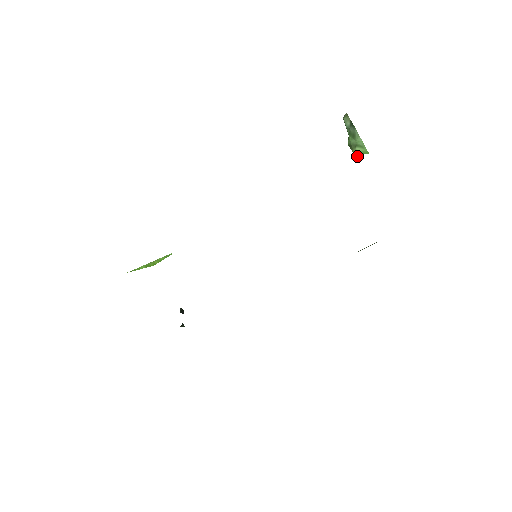
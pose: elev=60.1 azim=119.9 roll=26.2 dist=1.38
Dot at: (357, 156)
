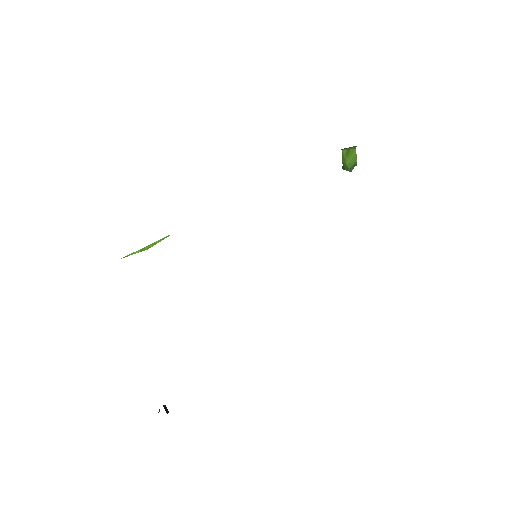
Dot at: occluded
